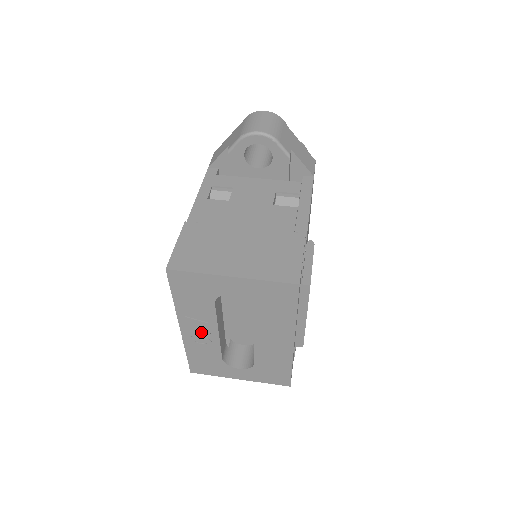
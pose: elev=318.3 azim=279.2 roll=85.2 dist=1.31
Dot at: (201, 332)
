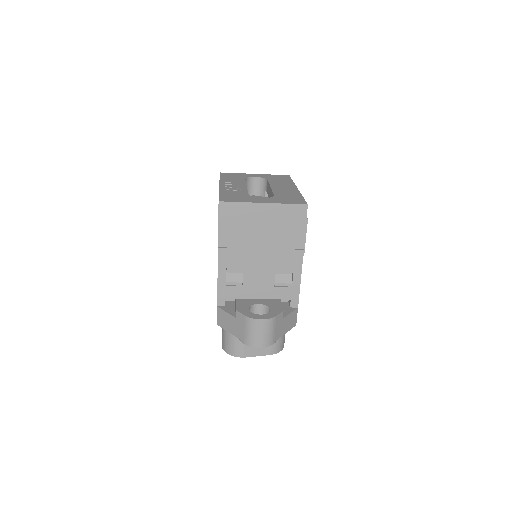
Dot at: (234, 185)
